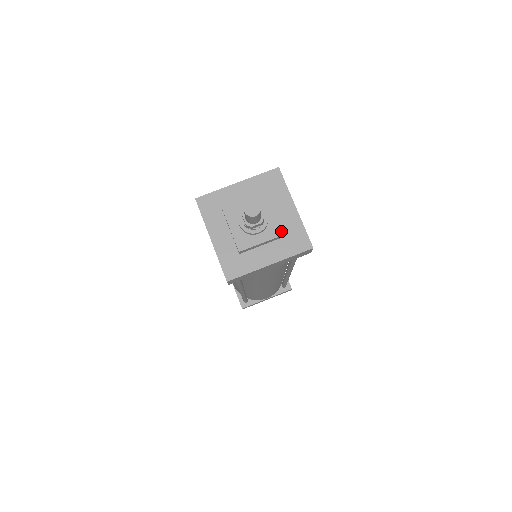
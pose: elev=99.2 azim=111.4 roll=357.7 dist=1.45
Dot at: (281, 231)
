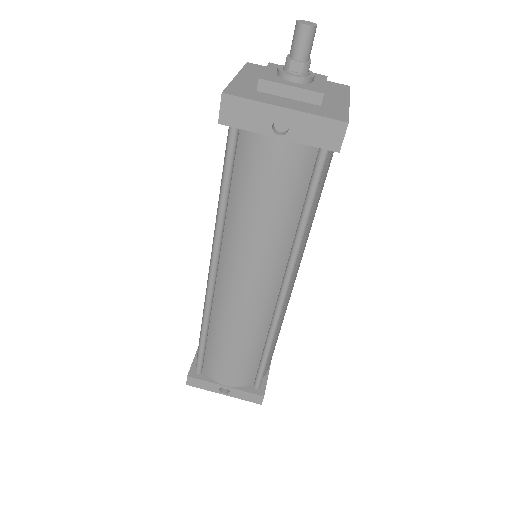
Dot at: (322, 76)
